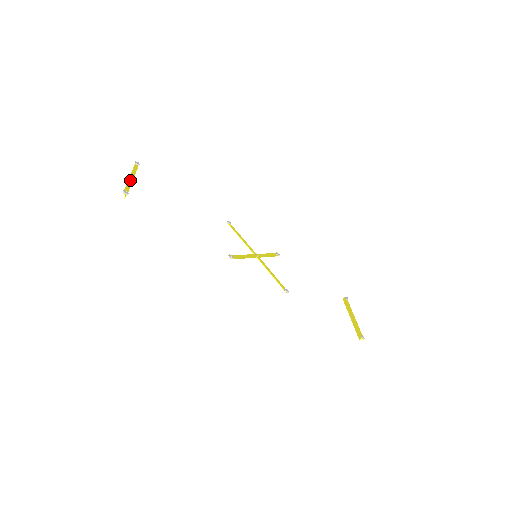
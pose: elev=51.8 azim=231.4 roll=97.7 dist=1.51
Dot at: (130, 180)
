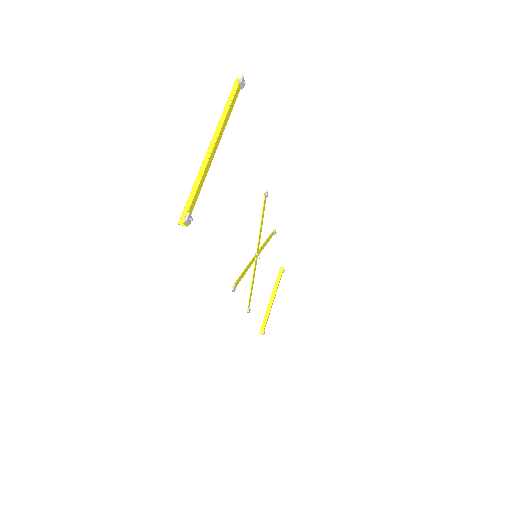
Dot at: (210, 161)
